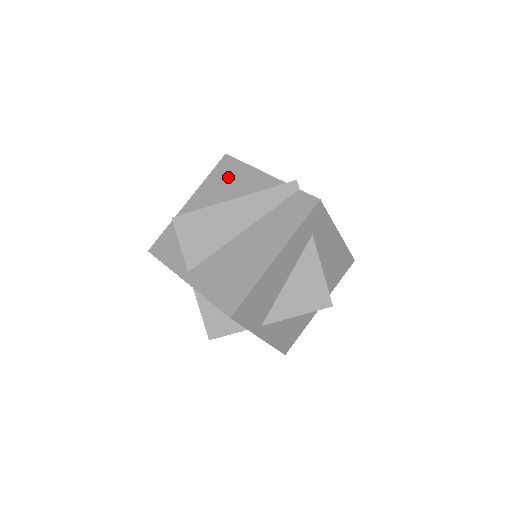
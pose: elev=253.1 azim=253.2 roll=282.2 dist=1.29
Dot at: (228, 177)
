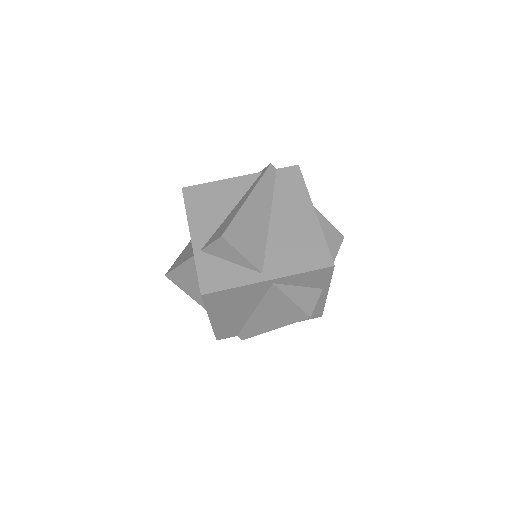
Dot at: (207, 199)
